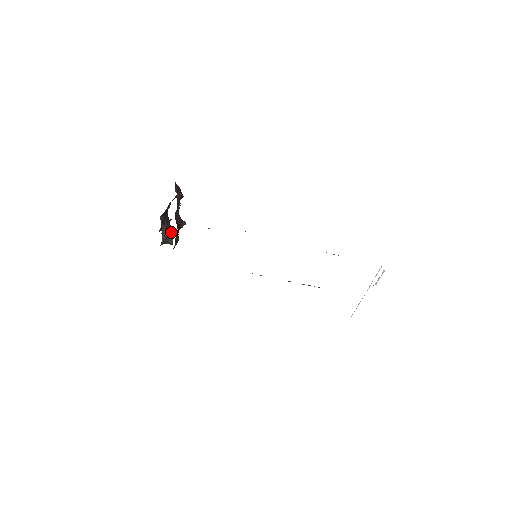
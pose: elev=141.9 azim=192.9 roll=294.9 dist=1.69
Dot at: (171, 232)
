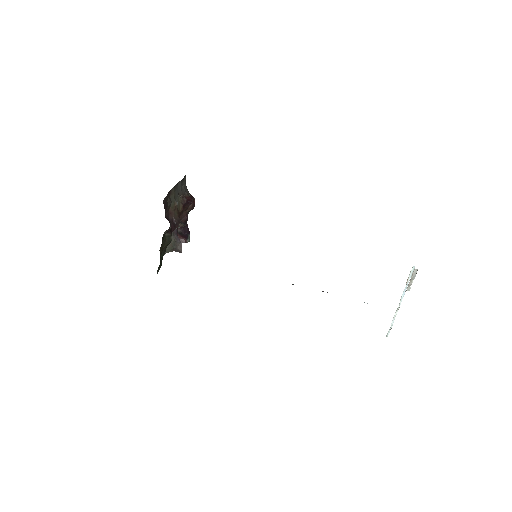
Dot at: (179, 239)
